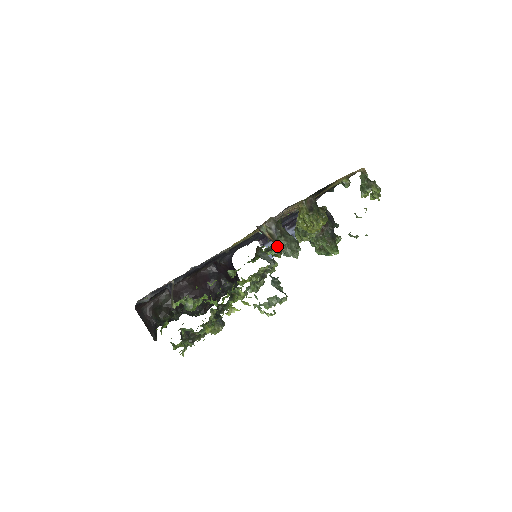
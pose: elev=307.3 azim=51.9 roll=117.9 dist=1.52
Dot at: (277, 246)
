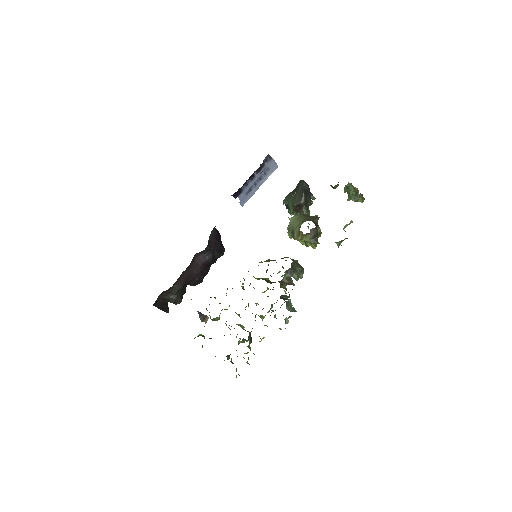
Dot at: occluded
